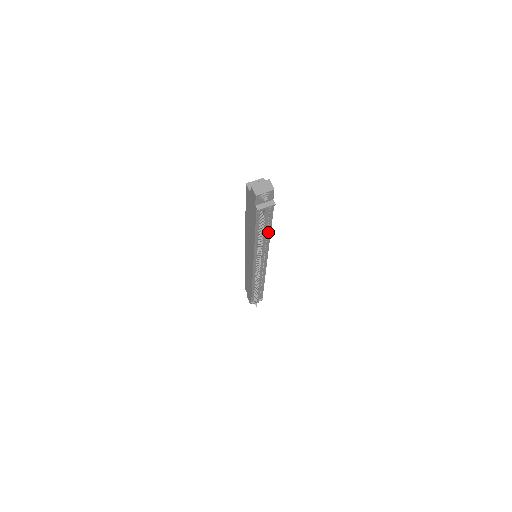
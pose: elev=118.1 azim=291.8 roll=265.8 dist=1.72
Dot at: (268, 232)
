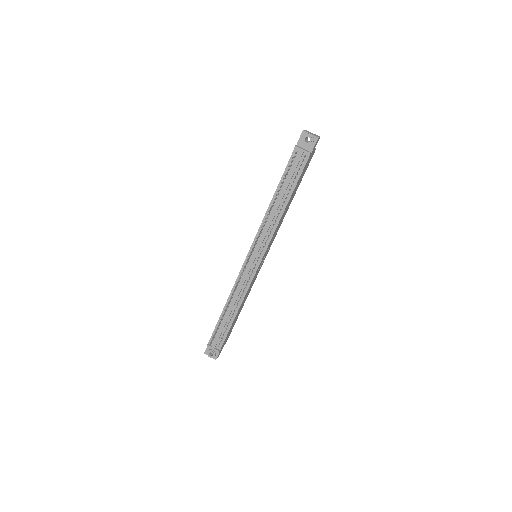
Dot at: (286, 202)
